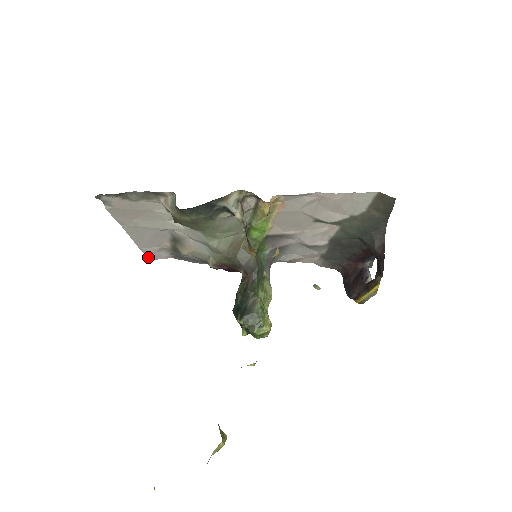
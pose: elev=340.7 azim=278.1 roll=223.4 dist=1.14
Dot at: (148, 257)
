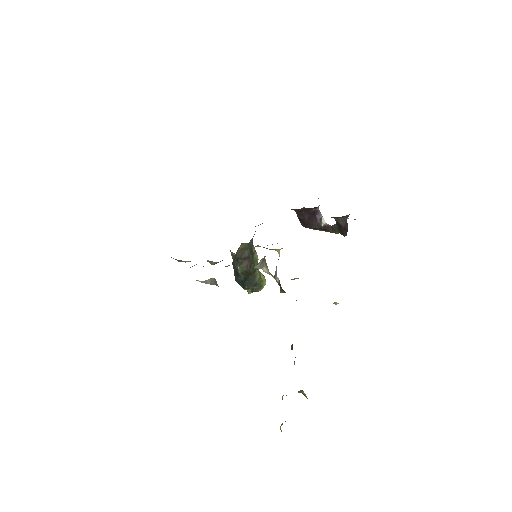
Dot at: occluded
